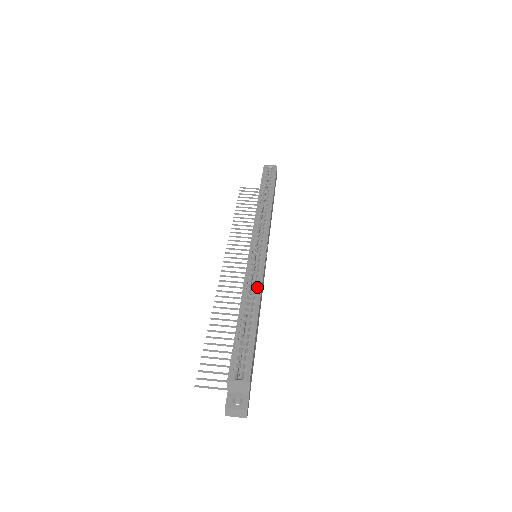
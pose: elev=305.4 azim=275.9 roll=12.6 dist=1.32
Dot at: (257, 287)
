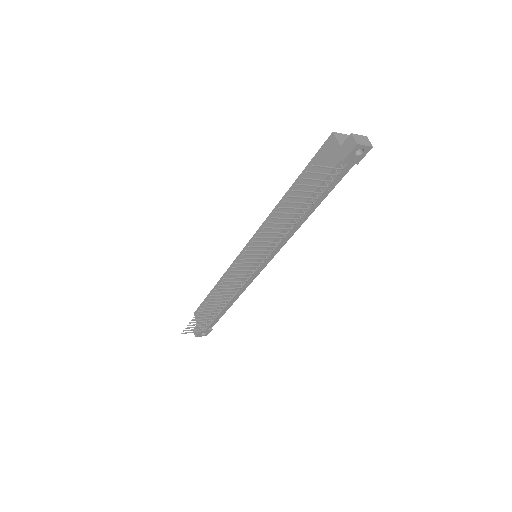
Dot at: occluded
